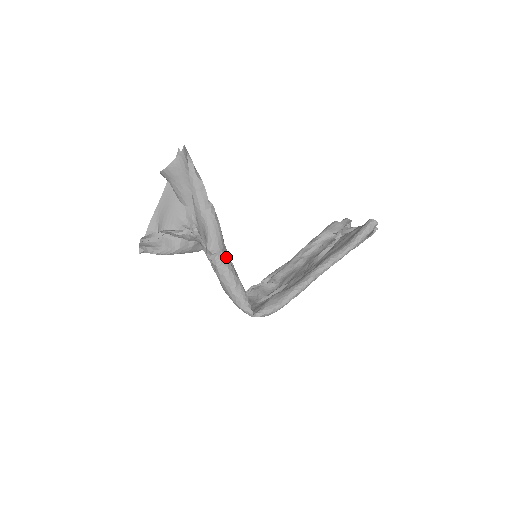
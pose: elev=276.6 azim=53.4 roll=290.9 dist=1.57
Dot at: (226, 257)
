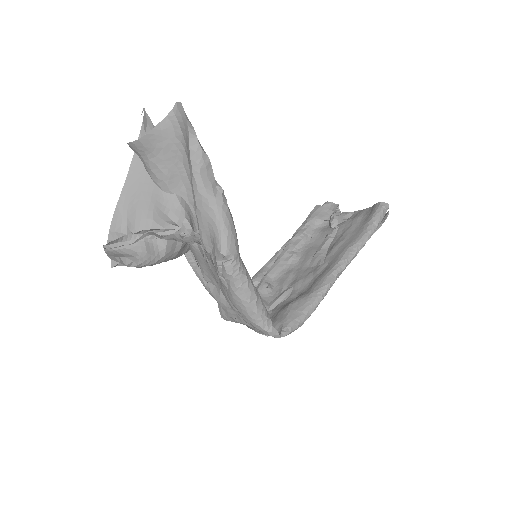
Dot at: (242, 262)
